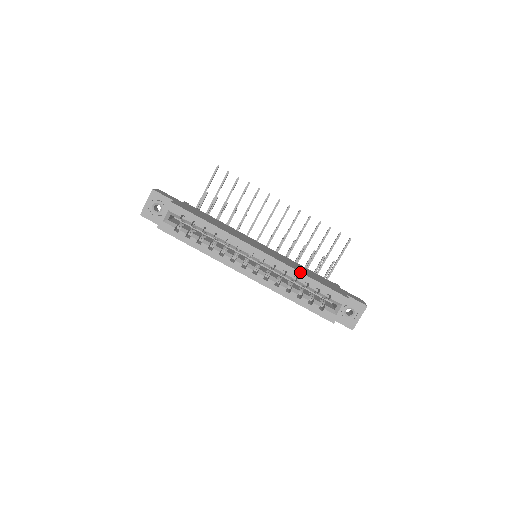
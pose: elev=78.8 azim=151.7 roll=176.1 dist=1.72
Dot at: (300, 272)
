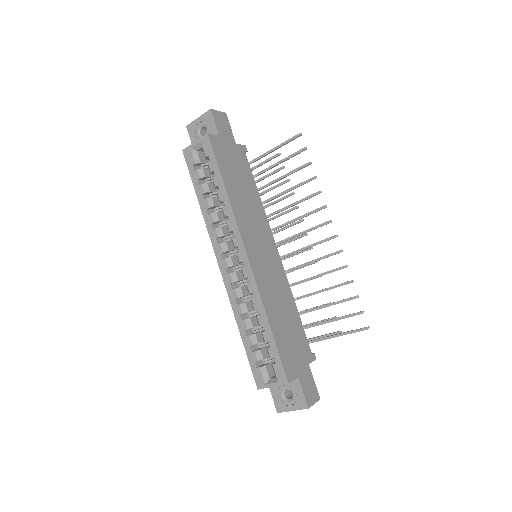
Dot at: (265, 311)
